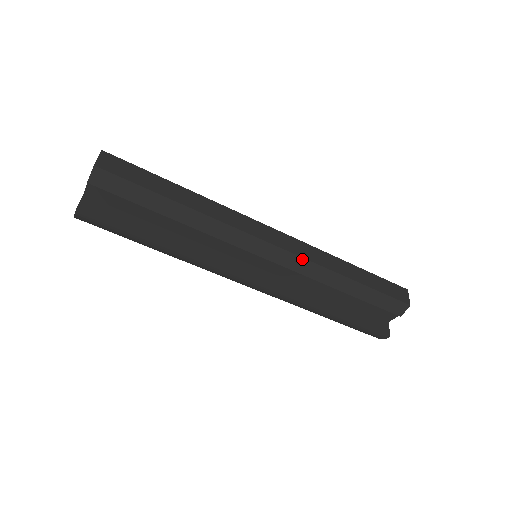
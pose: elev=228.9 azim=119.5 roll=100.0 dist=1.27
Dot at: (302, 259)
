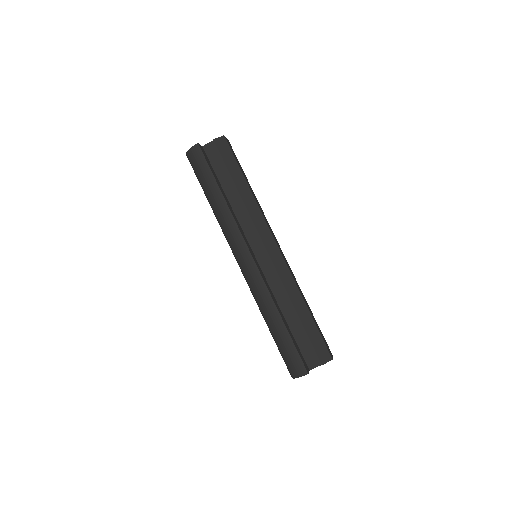
Dot at: (287, 267)
